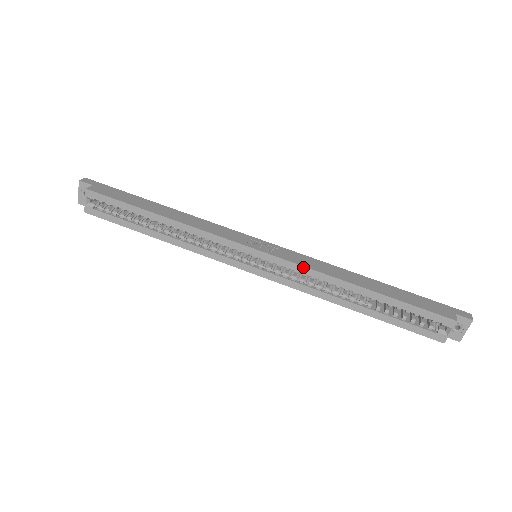
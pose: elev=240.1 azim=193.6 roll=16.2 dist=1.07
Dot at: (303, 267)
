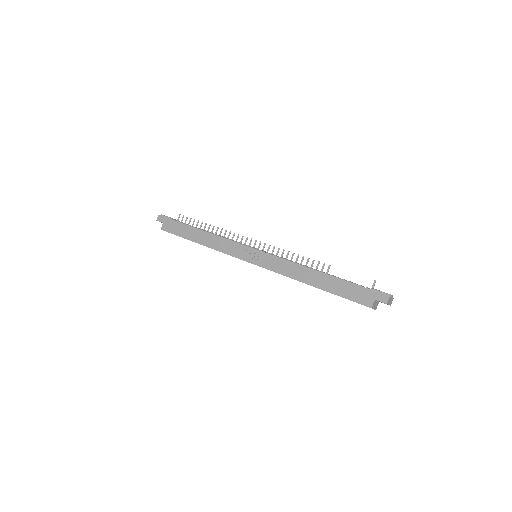
Dot at: occluded
